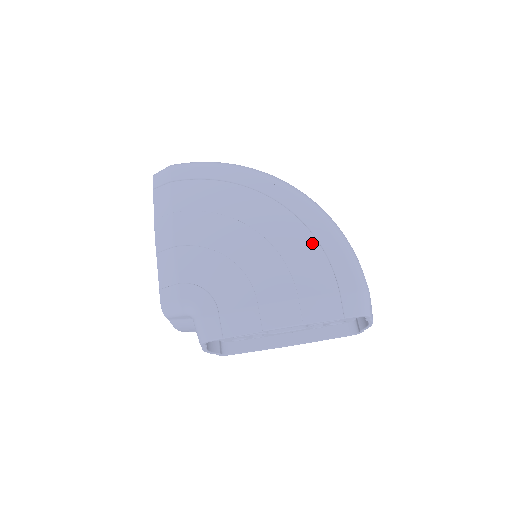
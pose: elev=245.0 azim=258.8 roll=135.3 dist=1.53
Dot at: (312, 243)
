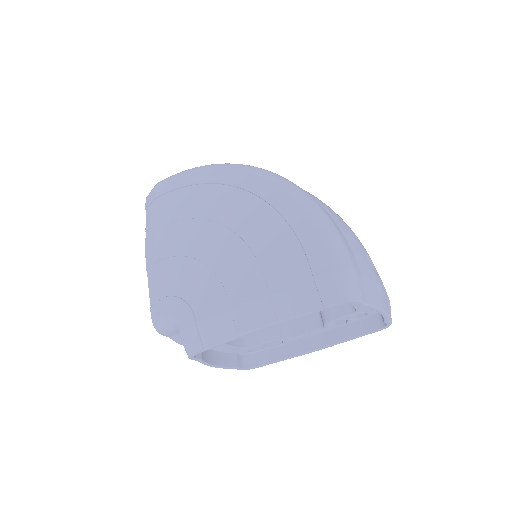
Dot at: (282, 227)
